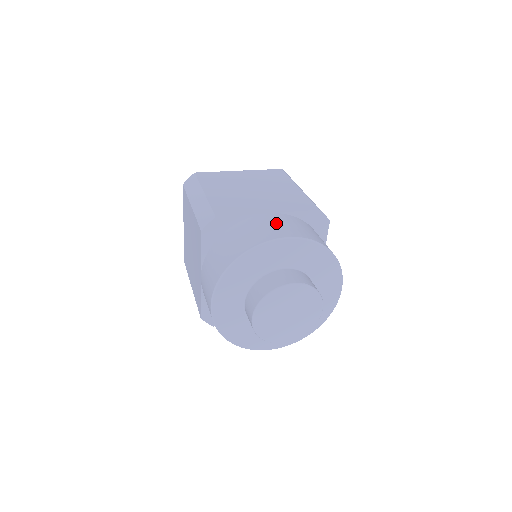
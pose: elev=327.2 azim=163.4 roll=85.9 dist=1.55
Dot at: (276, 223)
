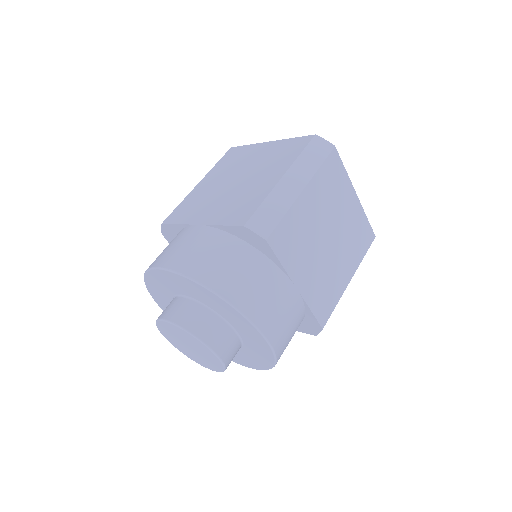
Dot at: (182, 243)
